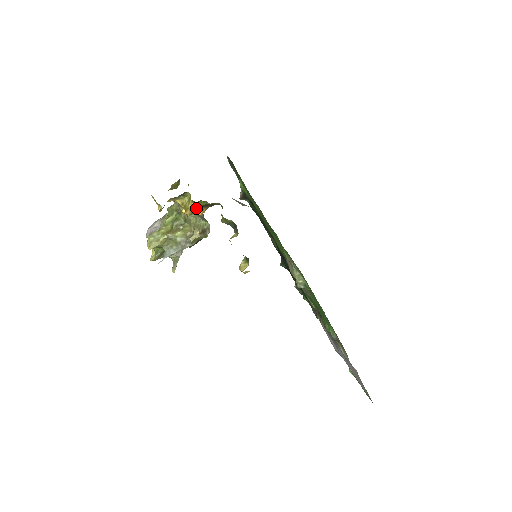
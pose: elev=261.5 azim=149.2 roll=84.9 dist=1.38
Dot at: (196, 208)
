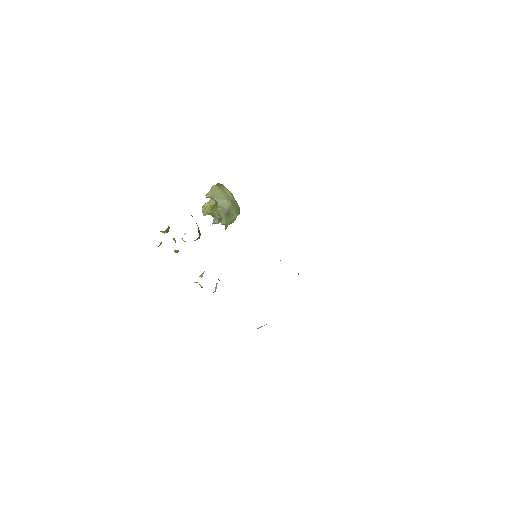
Dot at: occluded
